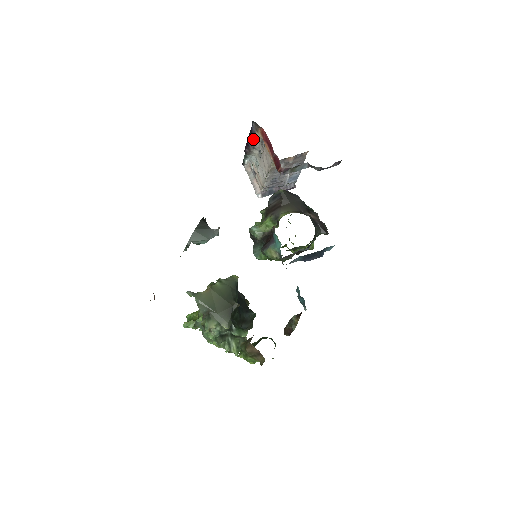
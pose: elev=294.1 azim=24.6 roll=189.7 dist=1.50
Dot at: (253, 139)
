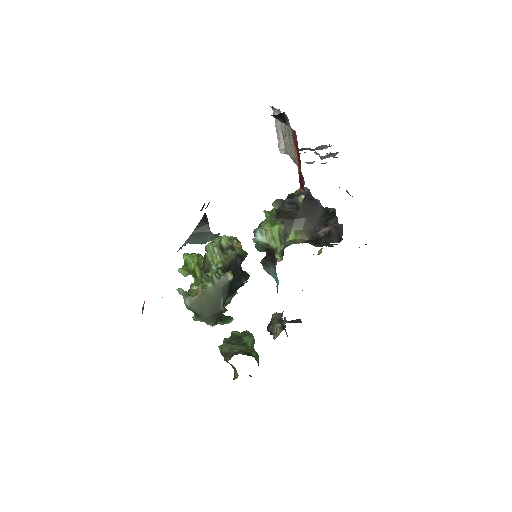
Dot at: (283, 120)
